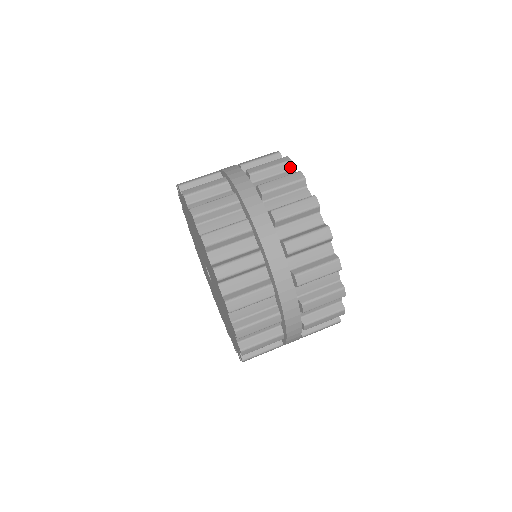
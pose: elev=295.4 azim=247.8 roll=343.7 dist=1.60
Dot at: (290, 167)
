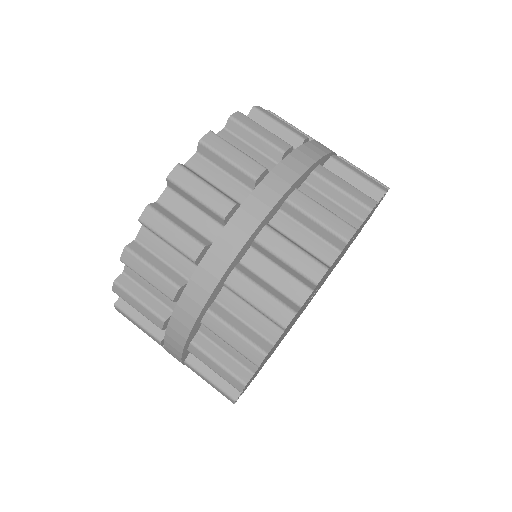
Dot at: (339, 246)
